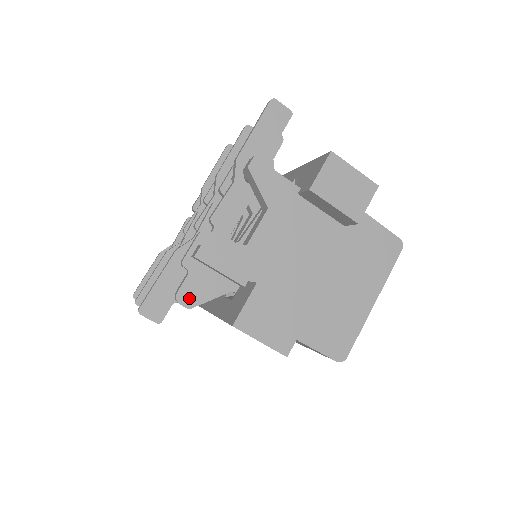
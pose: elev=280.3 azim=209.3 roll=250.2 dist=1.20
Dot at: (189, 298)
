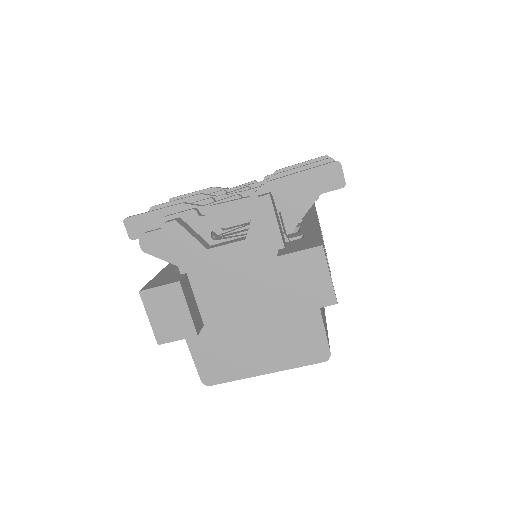
Dot at: (148, 244)
